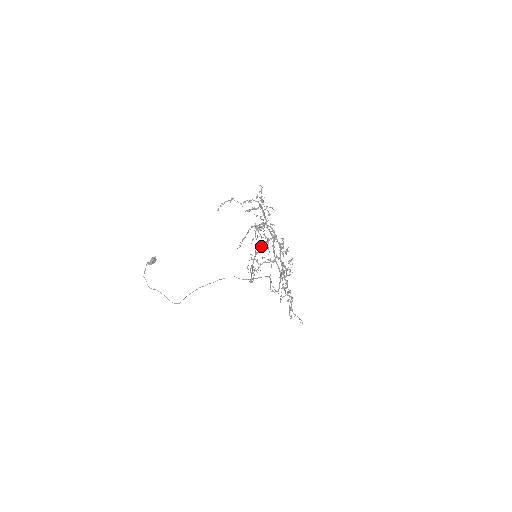
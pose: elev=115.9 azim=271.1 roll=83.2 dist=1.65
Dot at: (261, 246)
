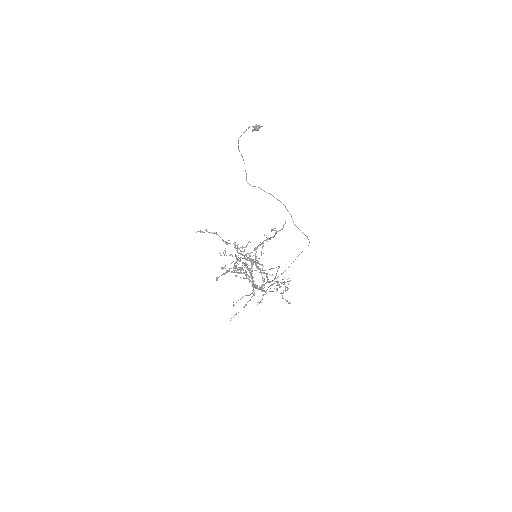
Dot at: (241, 268)
